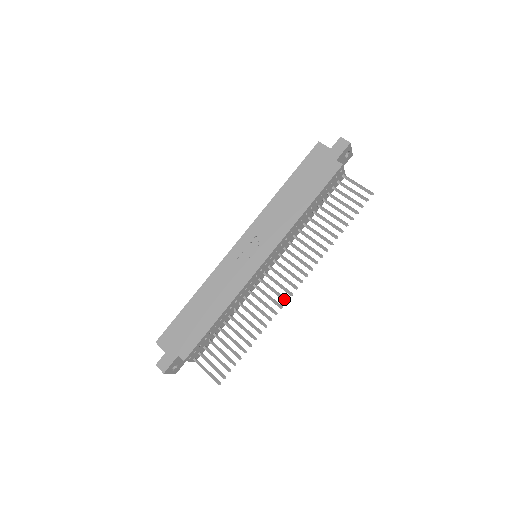
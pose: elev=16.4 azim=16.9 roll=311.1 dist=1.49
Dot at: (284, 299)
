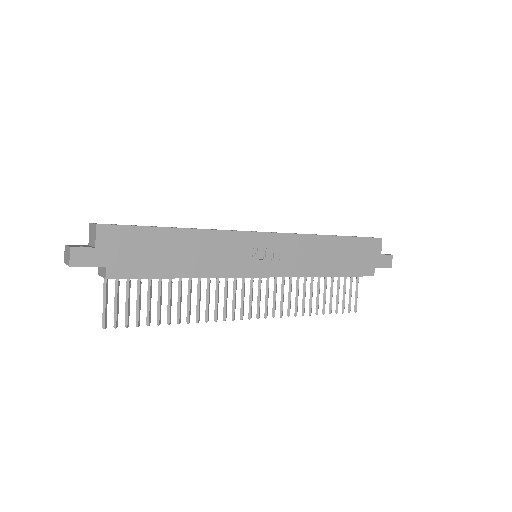
Dot at: (234, 317)
